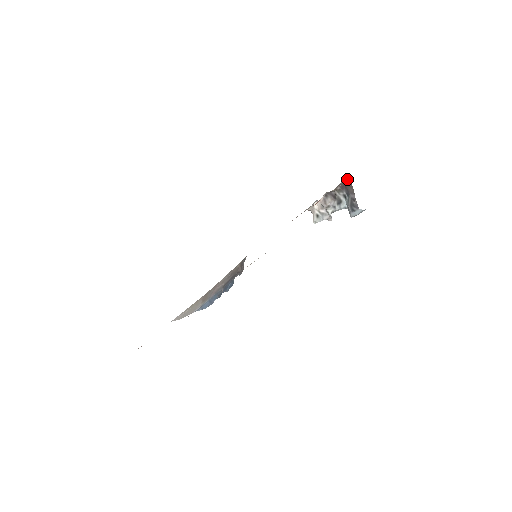
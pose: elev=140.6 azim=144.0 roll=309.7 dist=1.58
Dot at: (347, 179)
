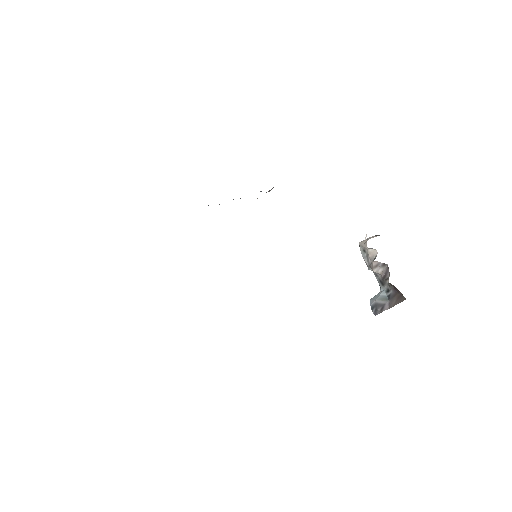
Dot at: occluded
